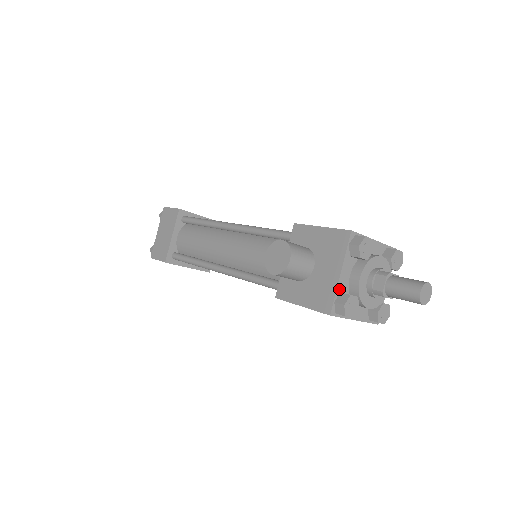
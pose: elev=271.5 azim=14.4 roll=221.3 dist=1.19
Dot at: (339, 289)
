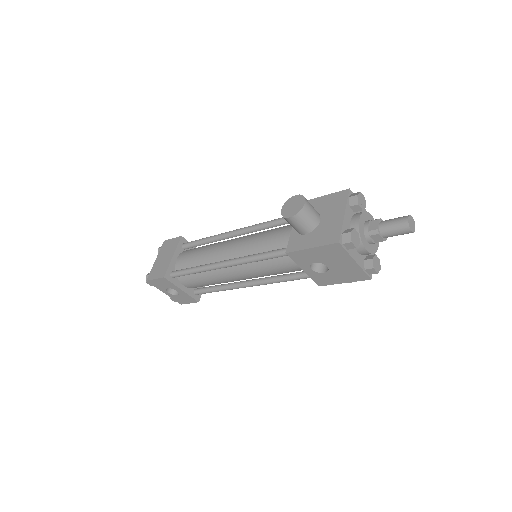
Dot at: (344, 226)
